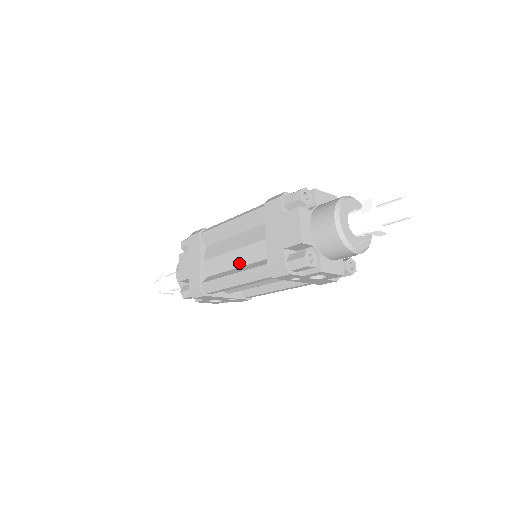
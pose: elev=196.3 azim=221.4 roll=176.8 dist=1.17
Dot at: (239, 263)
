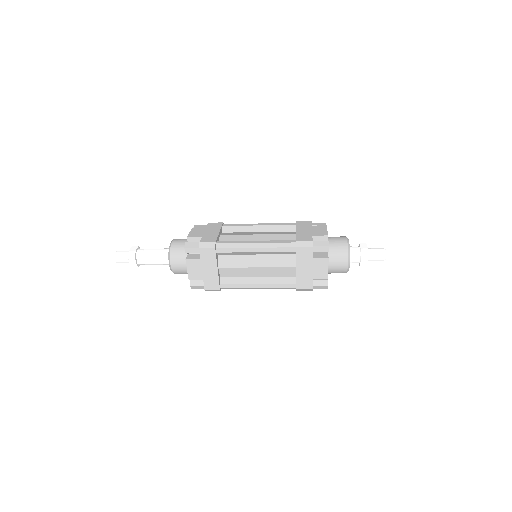
Dot at: (260, 275)
